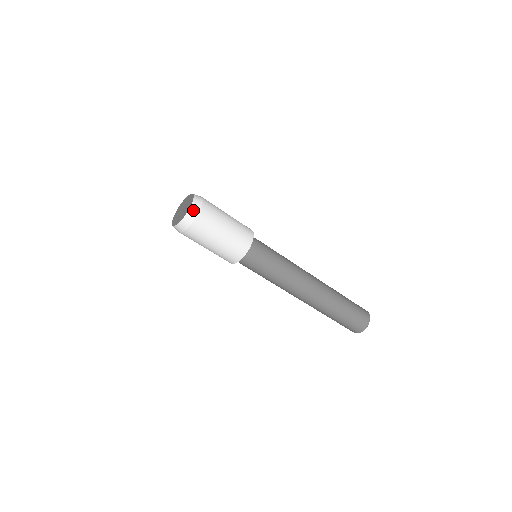
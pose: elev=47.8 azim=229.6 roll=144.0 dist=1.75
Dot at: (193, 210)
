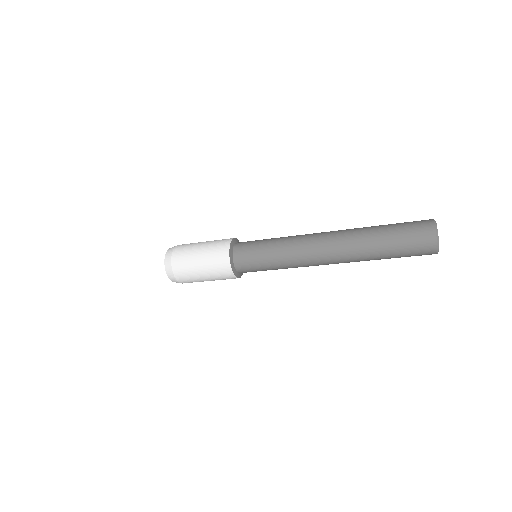
Dot at: (171, 277)
